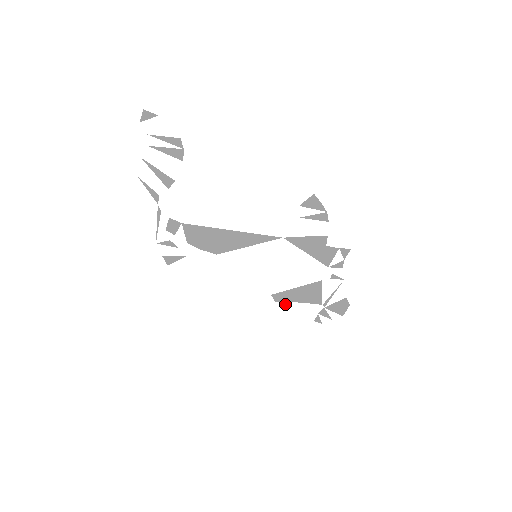
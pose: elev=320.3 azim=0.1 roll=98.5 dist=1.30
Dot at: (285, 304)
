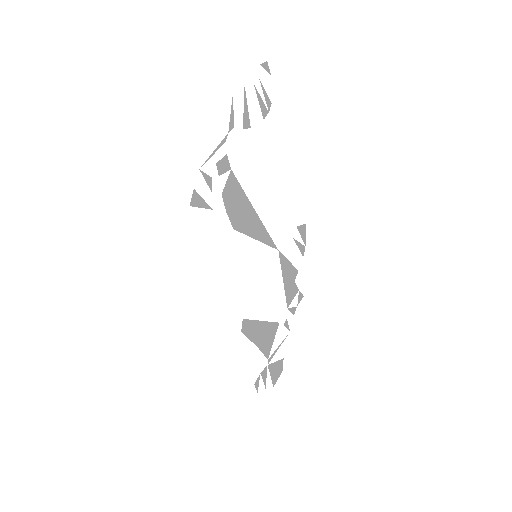
Dot at: (246, 341)
